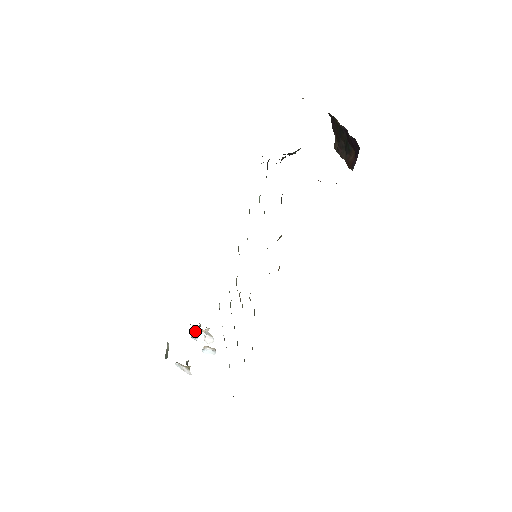
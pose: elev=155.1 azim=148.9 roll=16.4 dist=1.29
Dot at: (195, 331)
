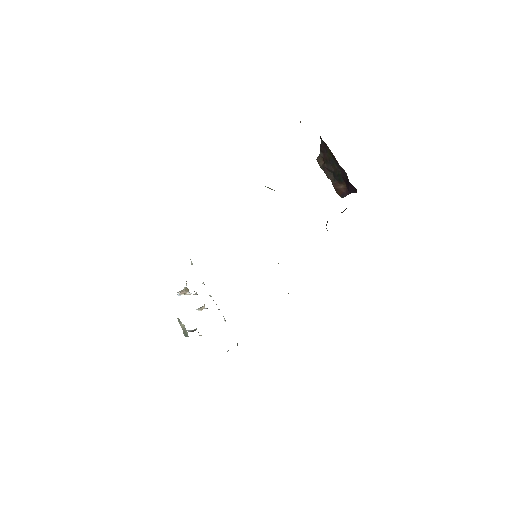
Dot at: (183, 293)
